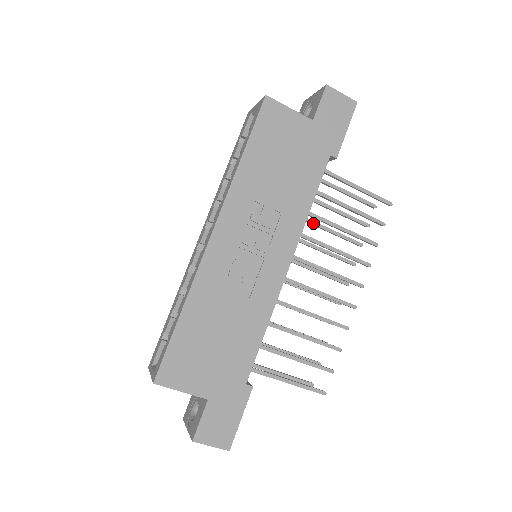
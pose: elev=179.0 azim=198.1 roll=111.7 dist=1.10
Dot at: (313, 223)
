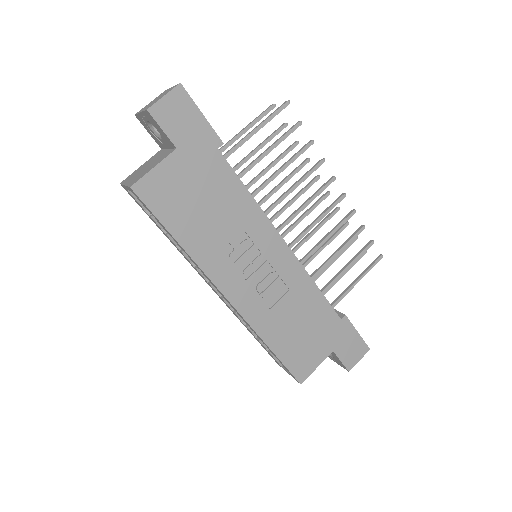
Dot at: (255, 181)
